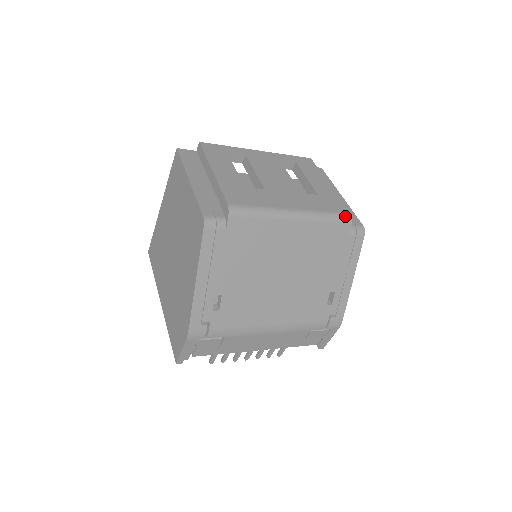
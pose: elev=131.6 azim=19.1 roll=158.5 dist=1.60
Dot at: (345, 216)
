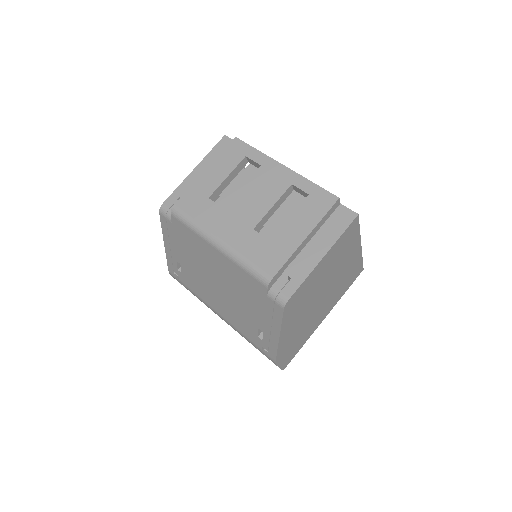
Dot at: (263, 277)
